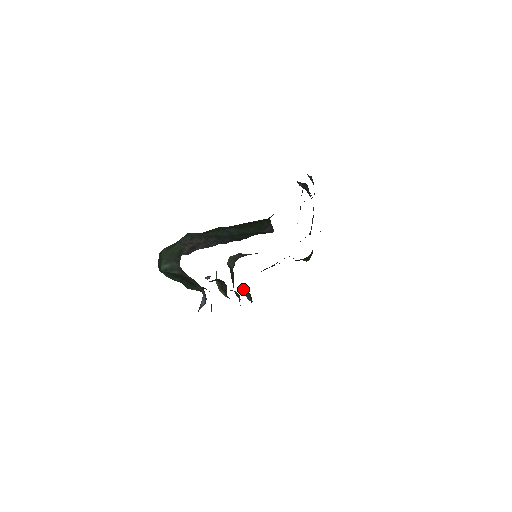
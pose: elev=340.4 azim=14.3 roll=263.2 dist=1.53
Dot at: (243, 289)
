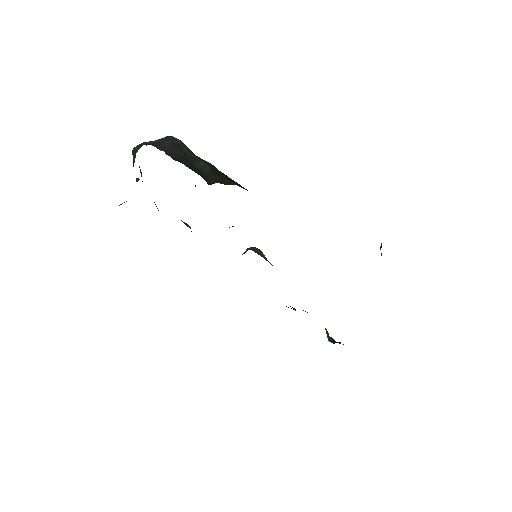
Dot at: occluded
